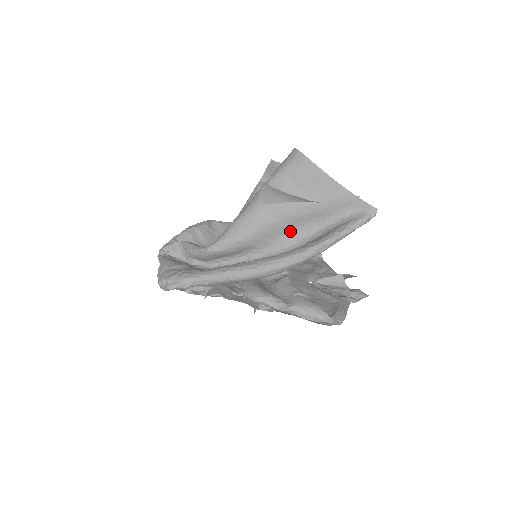
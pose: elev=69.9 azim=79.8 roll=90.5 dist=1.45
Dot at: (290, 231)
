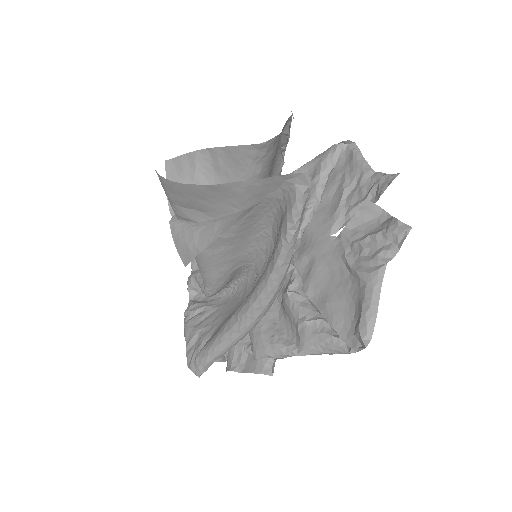
Dot at: (248, 241)
